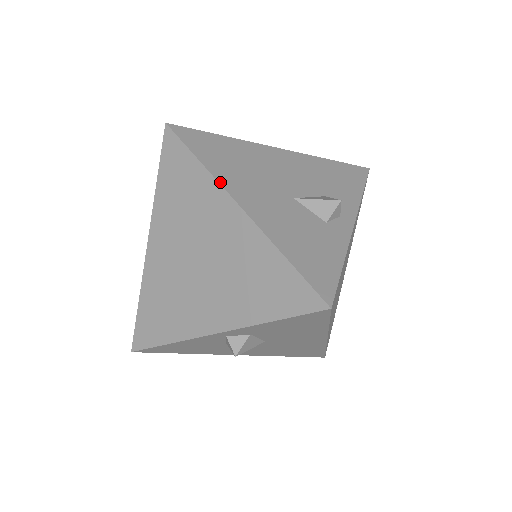
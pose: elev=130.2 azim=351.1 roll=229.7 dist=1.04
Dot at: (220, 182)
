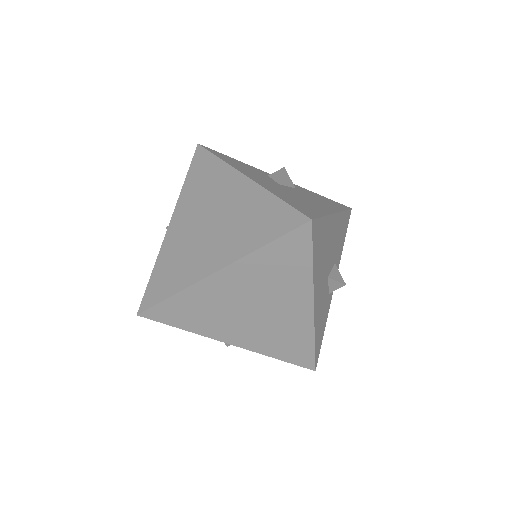
Dot at: (314, 286)
